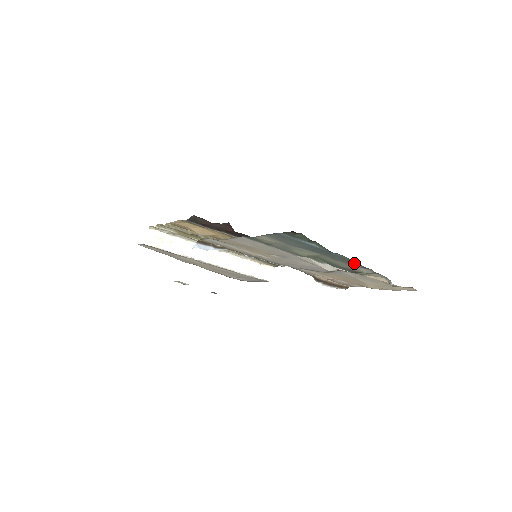
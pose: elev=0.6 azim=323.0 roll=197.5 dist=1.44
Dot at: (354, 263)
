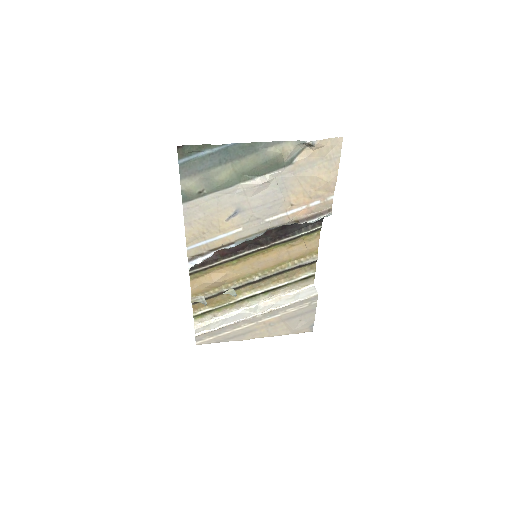
Dot at: (255, 146)
